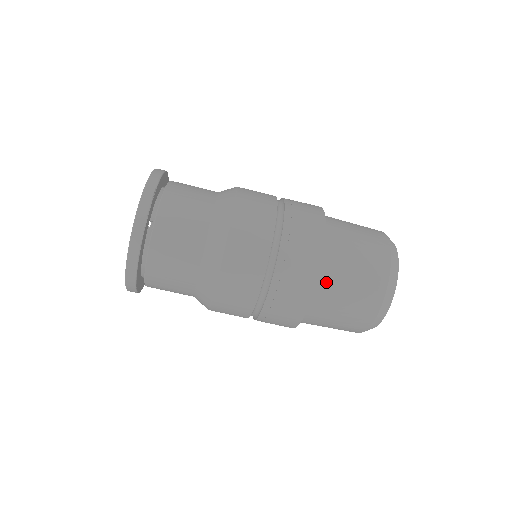
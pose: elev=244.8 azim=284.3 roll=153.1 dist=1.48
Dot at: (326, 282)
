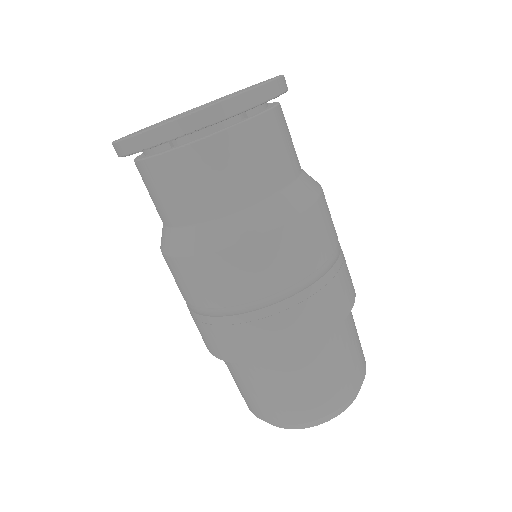
Dot at: (242, 366)
